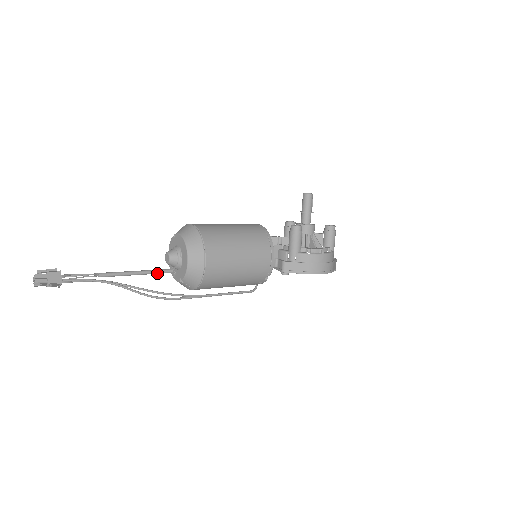
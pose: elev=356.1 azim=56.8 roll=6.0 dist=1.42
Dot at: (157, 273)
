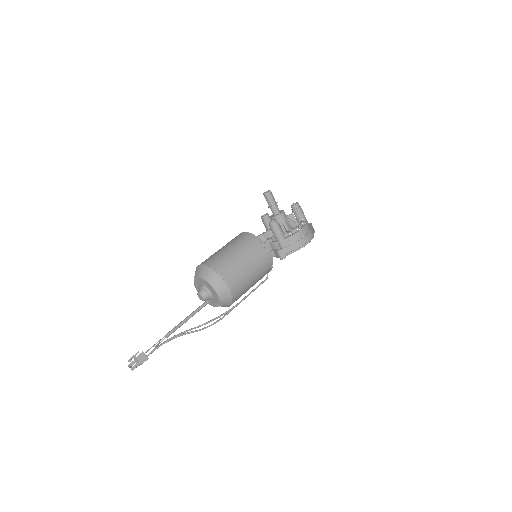
Dot at: (199, 310)
